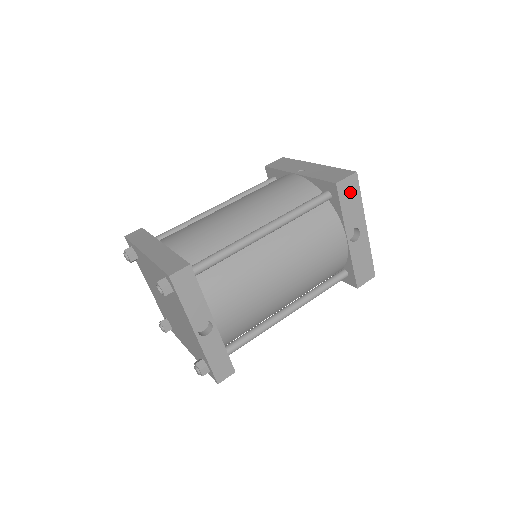
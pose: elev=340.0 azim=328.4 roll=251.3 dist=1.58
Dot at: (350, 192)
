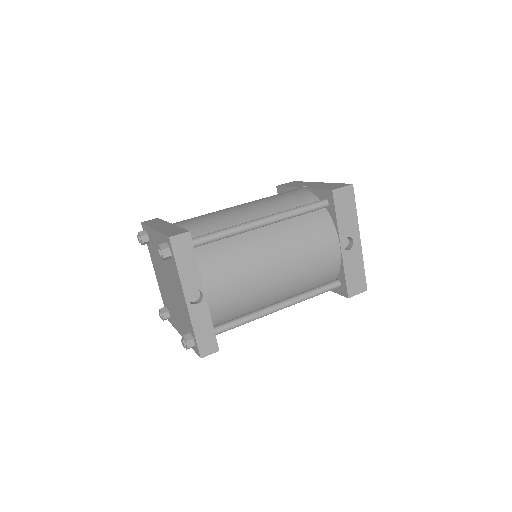
Dot at: (345, 201)
